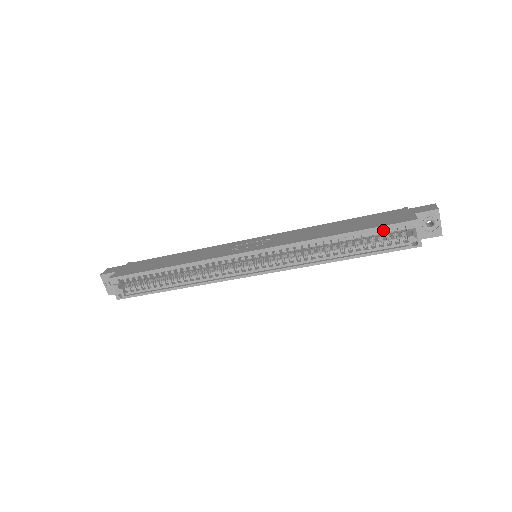
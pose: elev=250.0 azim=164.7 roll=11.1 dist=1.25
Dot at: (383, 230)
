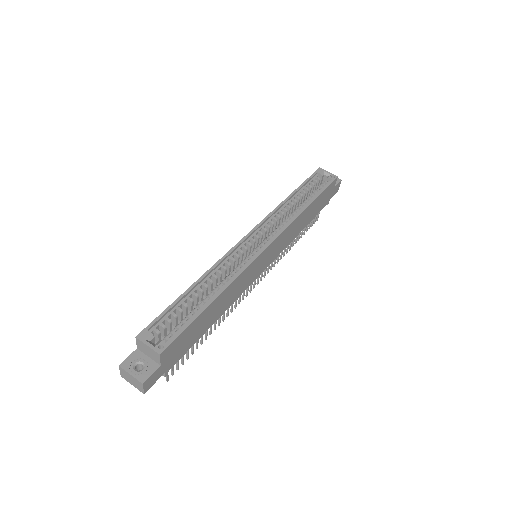
Dot at: (311, 182)
